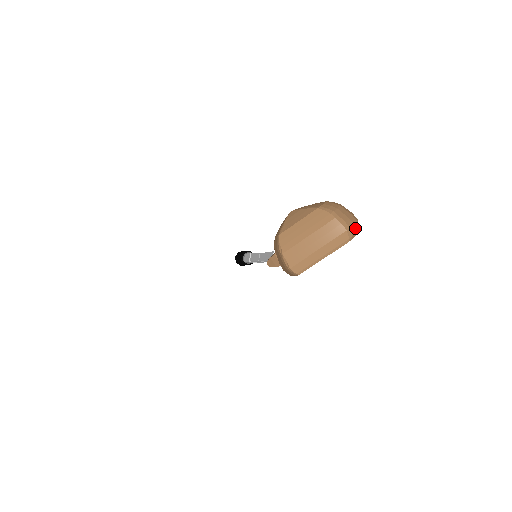
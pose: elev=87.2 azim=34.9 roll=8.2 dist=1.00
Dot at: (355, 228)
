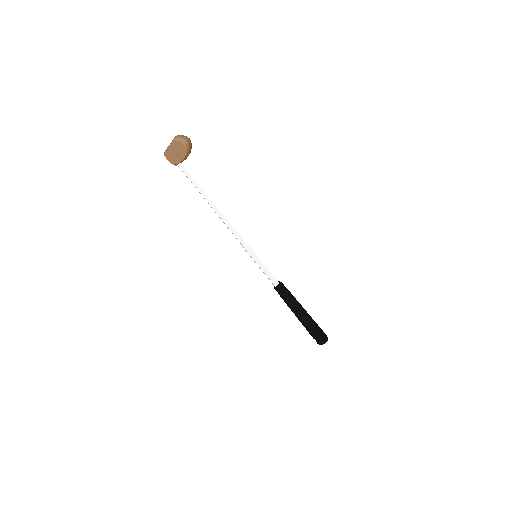
Dot at: (179, 139)
